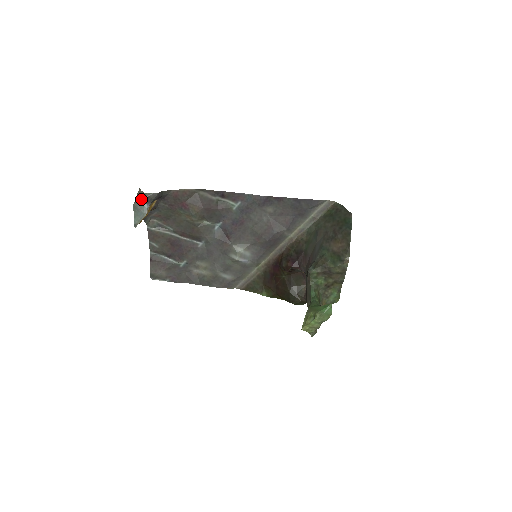
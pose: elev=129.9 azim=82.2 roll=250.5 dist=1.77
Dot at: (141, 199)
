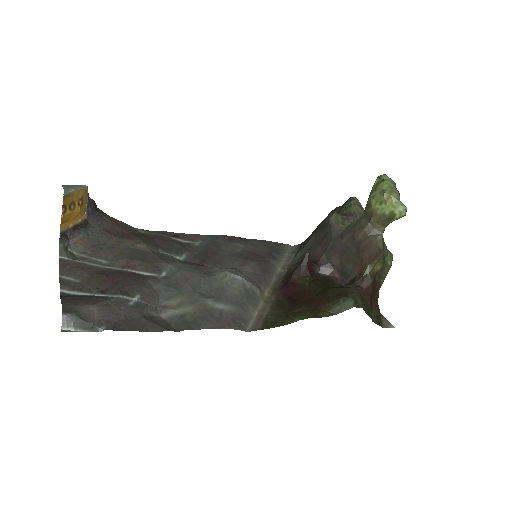
Dot at: occluded
